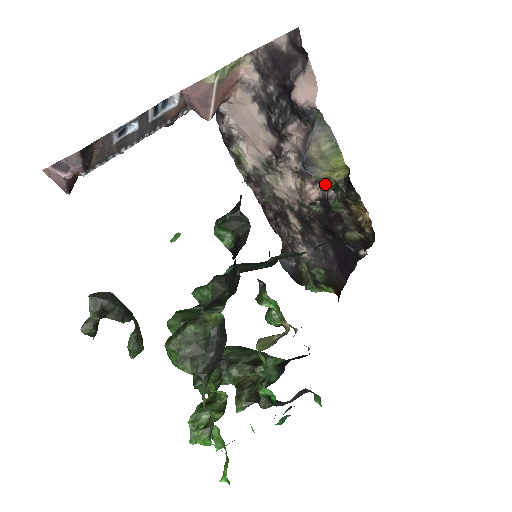
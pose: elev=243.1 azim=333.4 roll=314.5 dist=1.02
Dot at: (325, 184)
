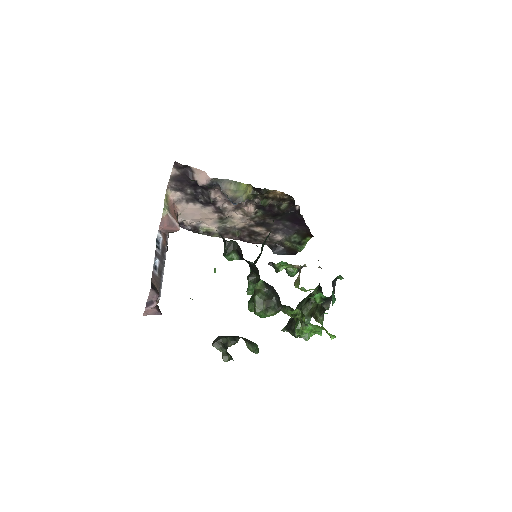
Dot at: (250, 200)
